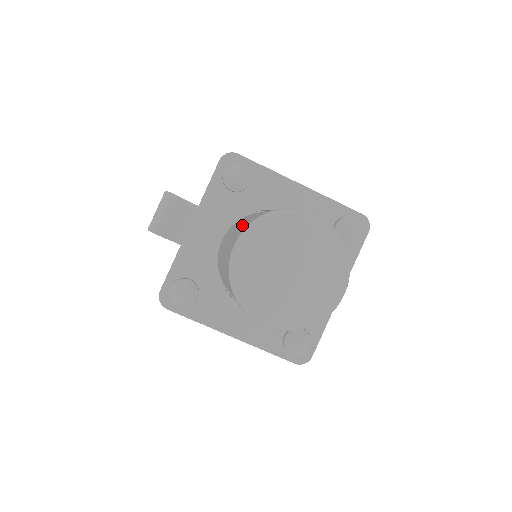
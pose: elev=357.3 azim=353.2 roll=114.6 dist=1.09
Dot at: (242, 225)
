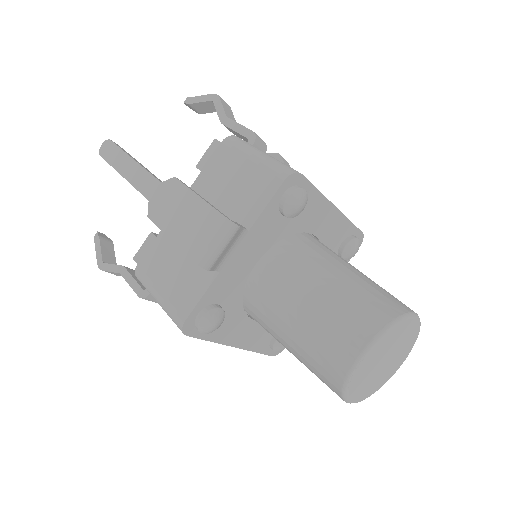
Dot at: (341, 304)
